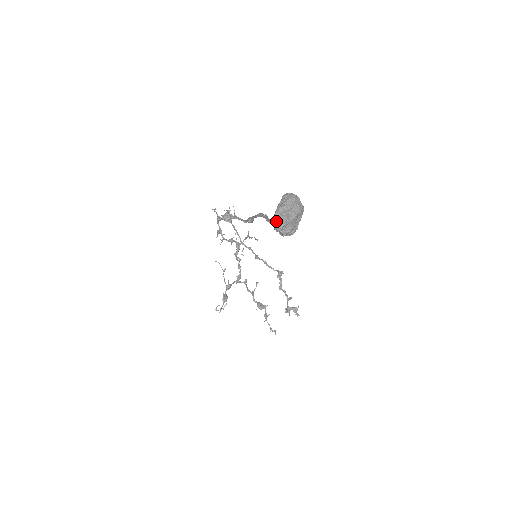
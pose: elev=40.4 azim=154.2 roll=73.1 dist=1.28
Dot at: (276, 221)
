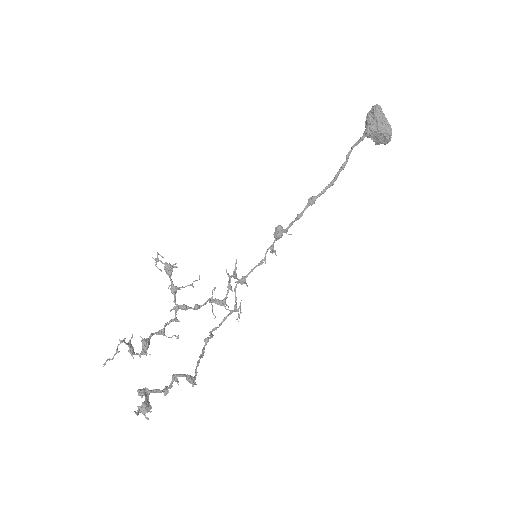
Dot at: occluded
